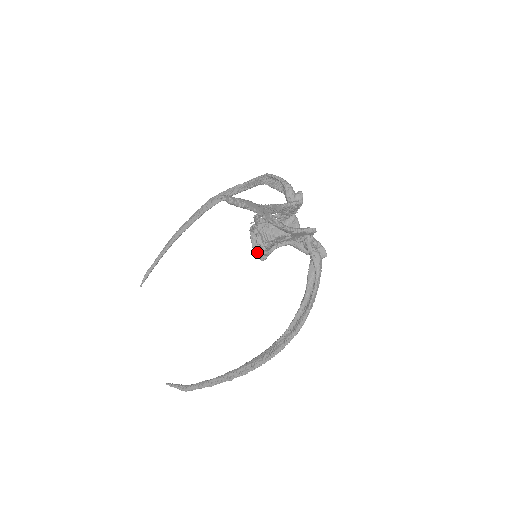
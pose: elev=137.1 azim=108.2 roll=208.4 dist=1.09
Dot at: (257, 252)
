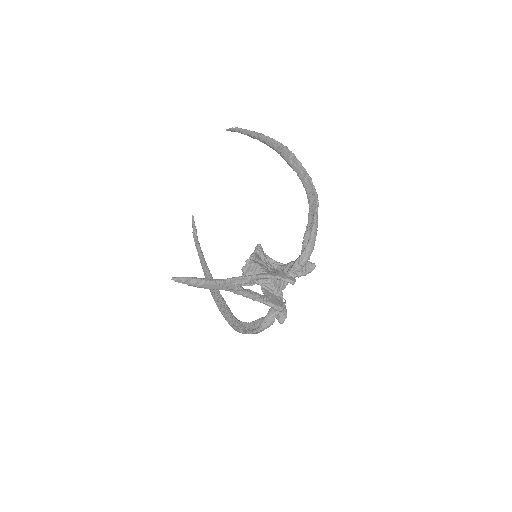
Dot at: occluded
